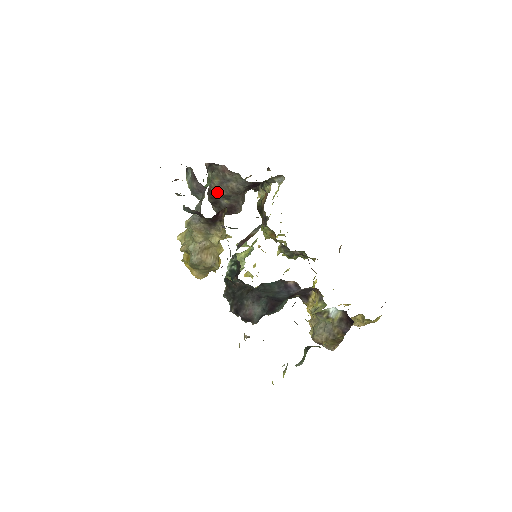
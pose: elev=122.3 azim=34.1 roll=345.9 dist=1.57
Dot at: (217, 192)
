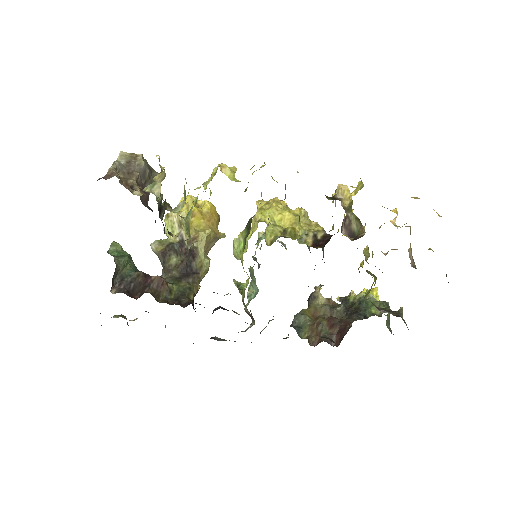
Dot at: occluded
